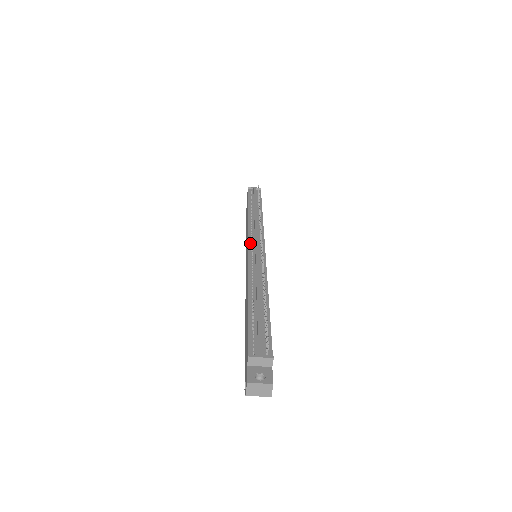
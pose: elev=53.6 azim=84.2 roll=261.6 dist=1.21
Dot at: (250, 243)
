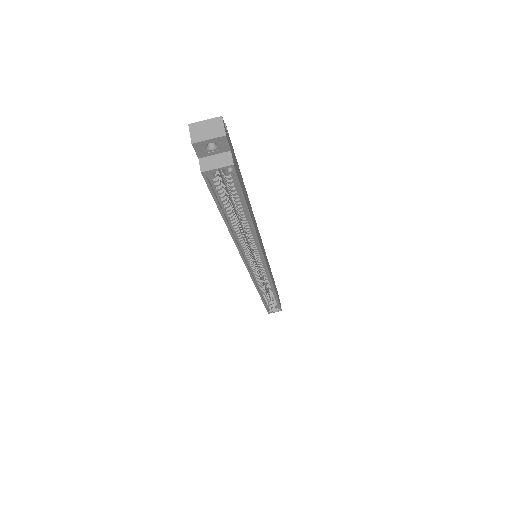
Dot at: occluded
